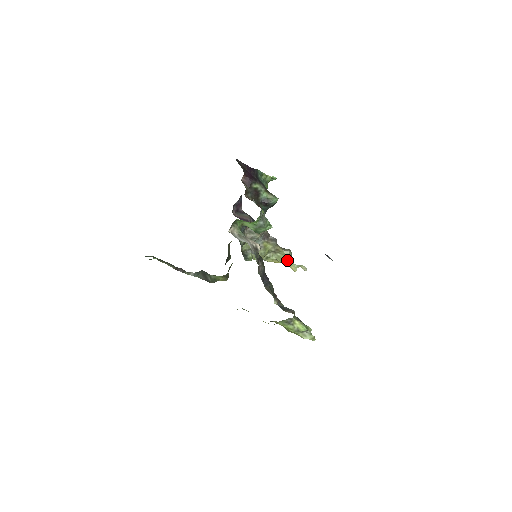
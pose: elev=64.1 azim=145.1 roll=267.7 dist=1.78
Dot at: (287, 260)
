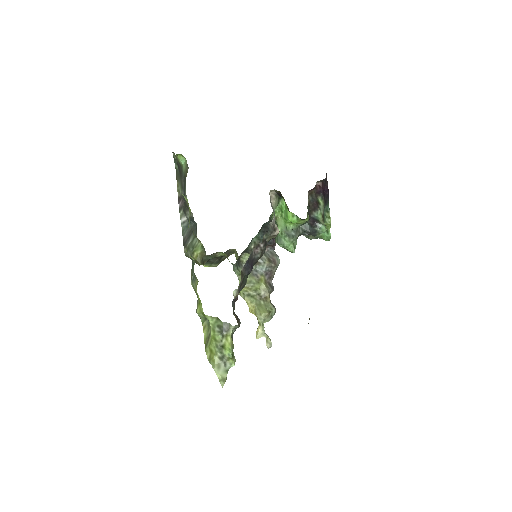
Dot at: (265, 313)
